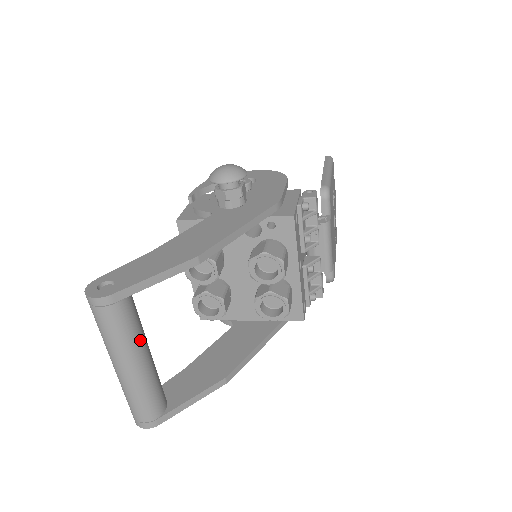
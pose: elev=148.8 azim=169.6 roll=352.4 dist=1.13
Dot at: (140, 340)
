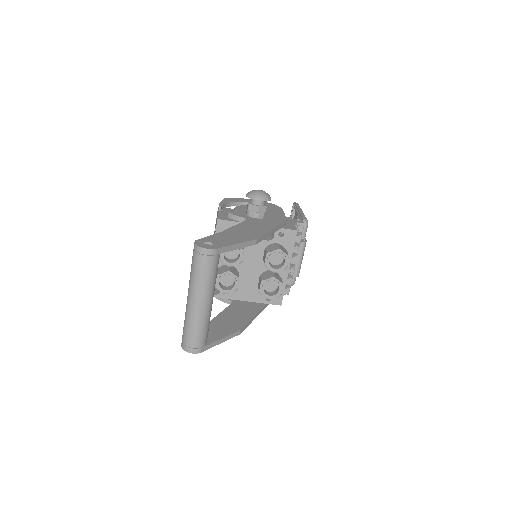
Dot at: occluded
